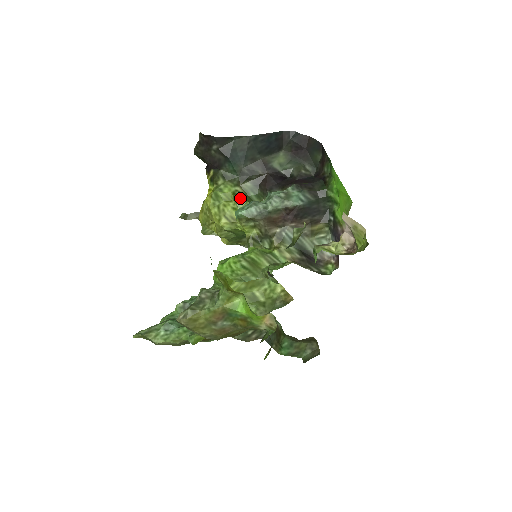
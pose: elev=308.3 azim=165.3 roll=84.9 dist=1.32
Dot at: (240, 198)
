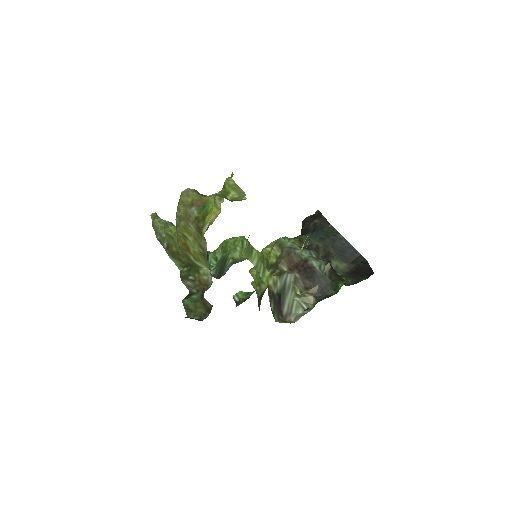
Dot at: occluded
